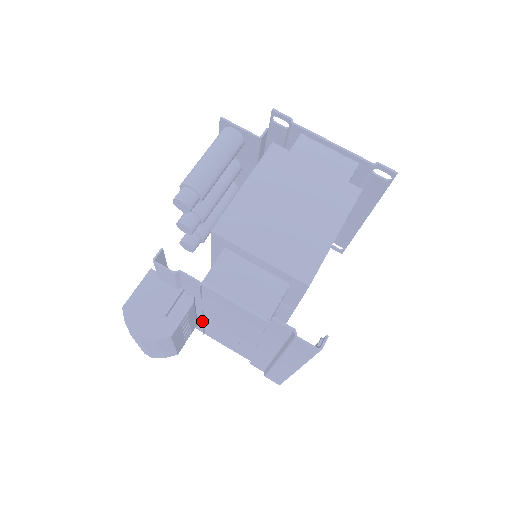
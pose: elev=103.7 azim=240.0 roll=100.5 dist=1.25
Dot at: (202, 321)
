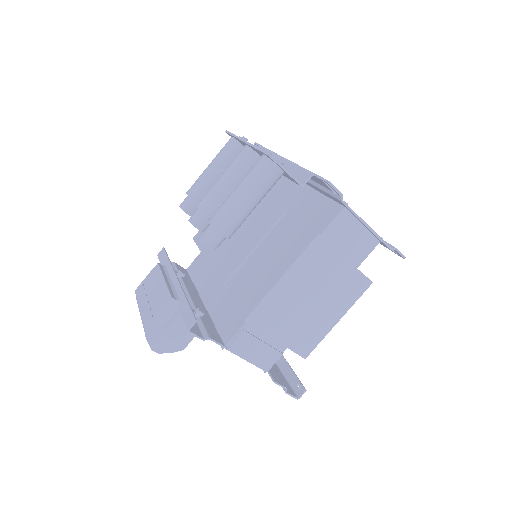
Dot at: (194, 289)
